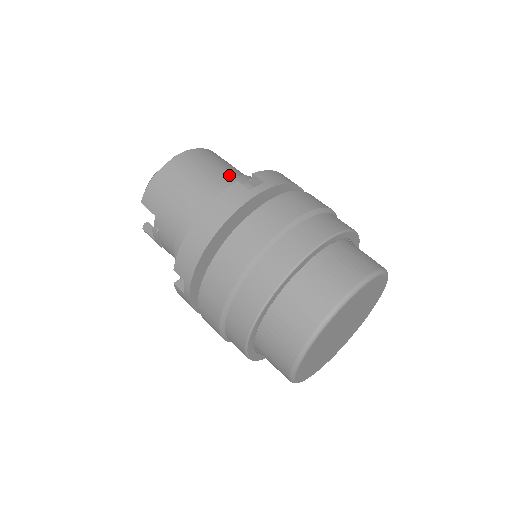
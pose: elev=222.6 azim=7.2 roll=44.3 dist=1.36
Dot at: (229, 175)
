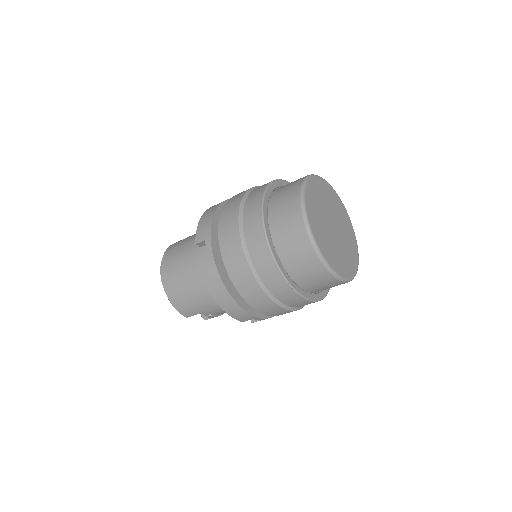
Dot at: (190, 254)
